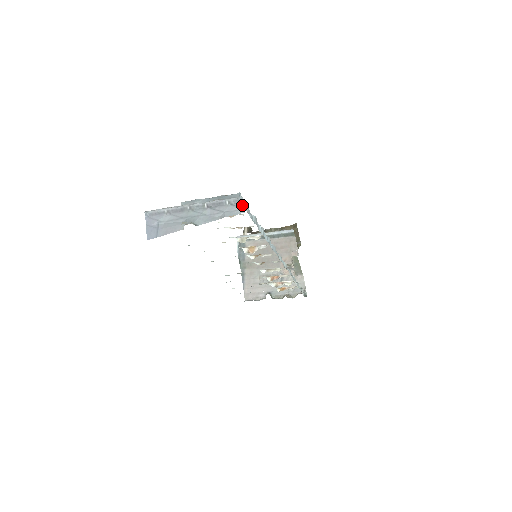
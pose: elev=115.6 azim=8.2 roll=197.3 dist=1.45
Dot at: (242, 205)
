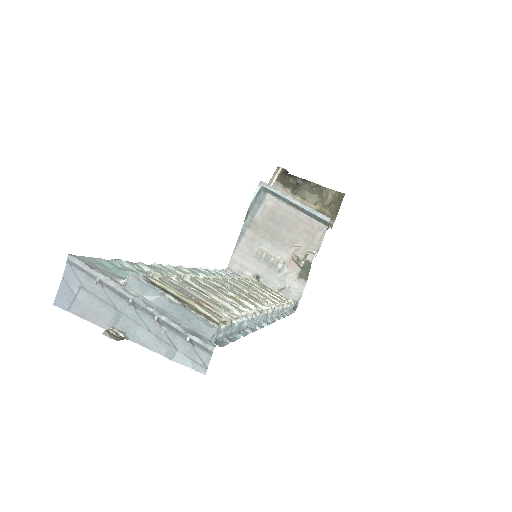
Dot at: (207, 360)
